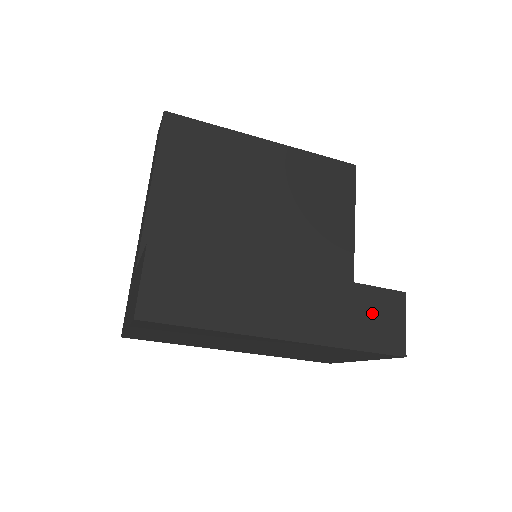
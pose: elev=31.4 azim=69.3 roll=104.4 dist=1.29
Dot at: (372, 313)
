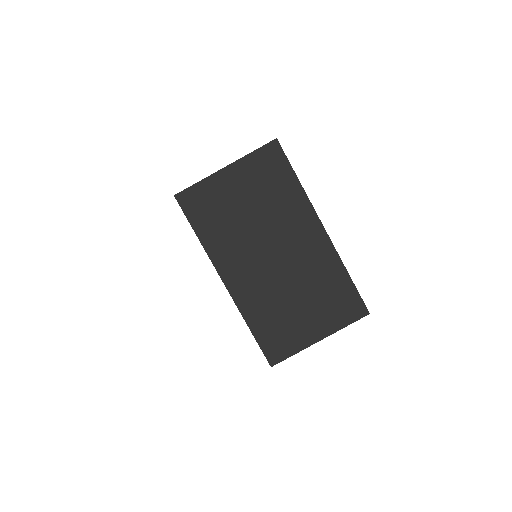
Dot at: occluded
